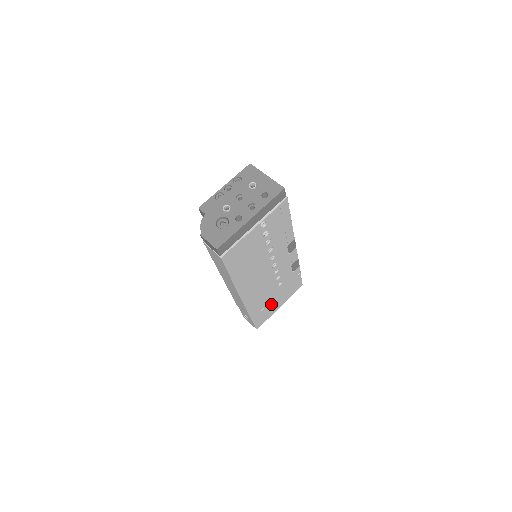
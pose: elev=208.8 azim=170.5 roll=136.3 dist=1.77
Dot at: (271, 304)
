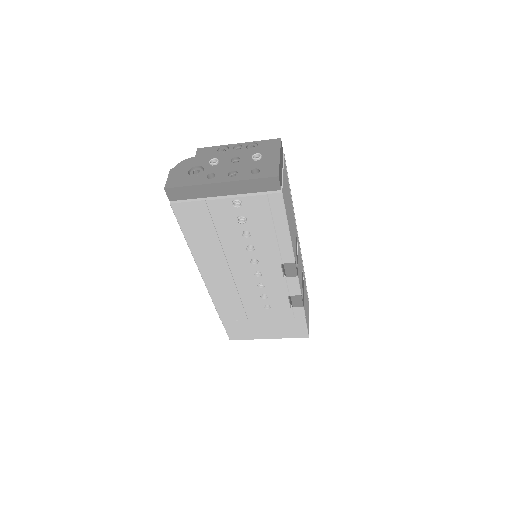
Dot at: (253, 324)
